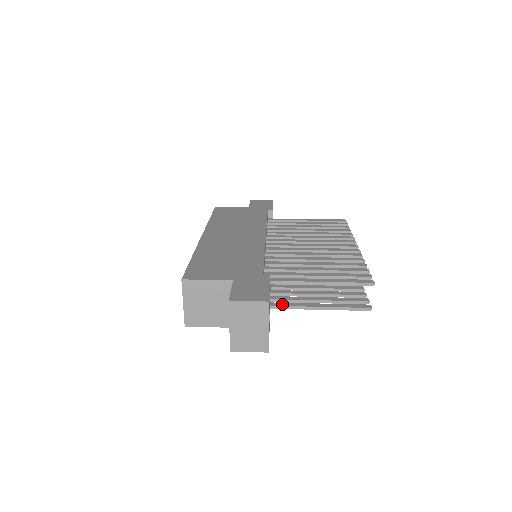
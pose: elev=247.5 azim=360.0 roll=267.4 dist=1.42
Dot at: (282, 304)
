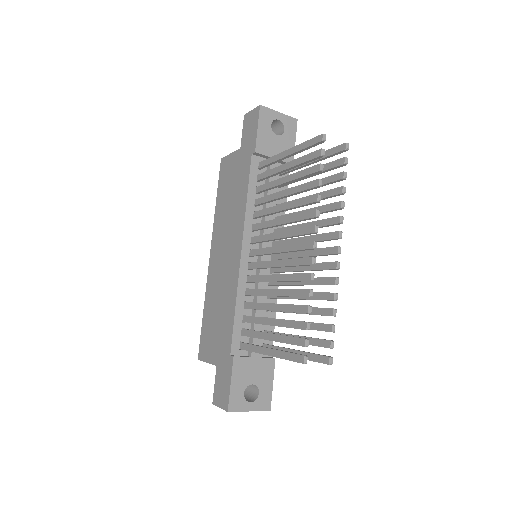
Dot at: occluded
